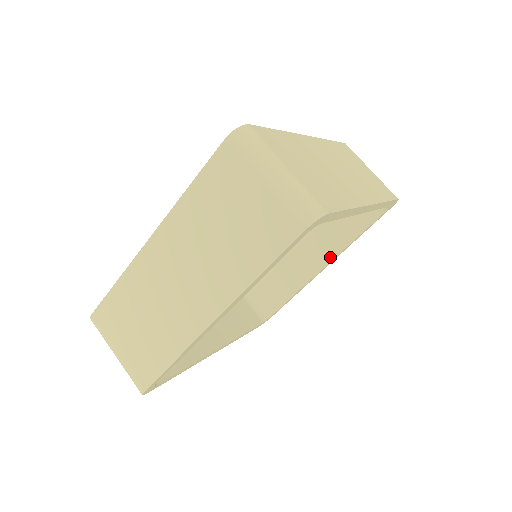
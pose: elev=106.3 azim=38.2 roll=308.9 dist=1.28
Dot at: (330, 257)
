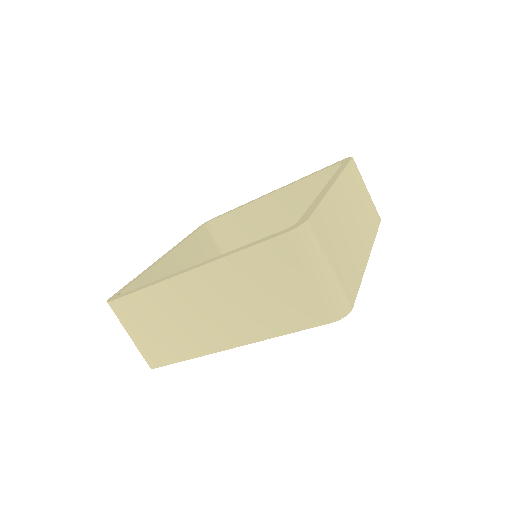
Dot at: occluded
